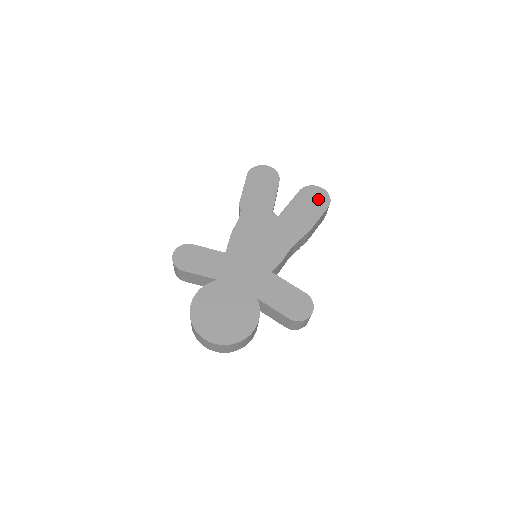
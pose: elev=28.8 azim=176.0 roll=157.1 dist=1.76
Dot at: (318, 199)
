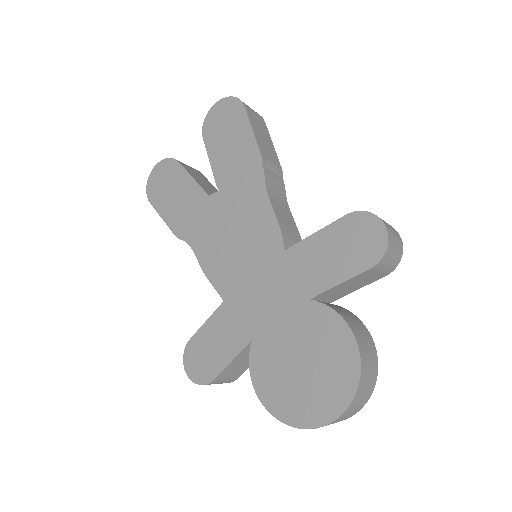
Dot at: (227, 117)
